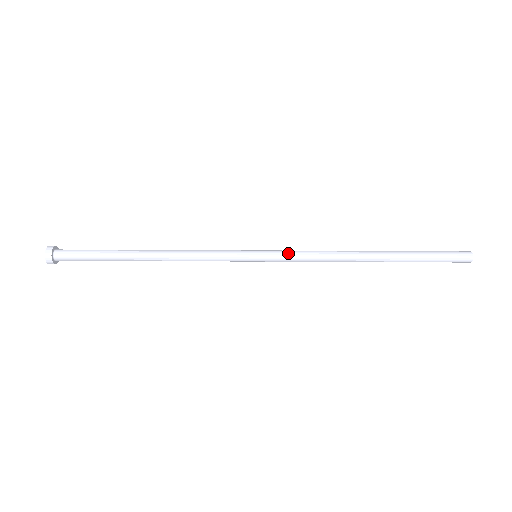
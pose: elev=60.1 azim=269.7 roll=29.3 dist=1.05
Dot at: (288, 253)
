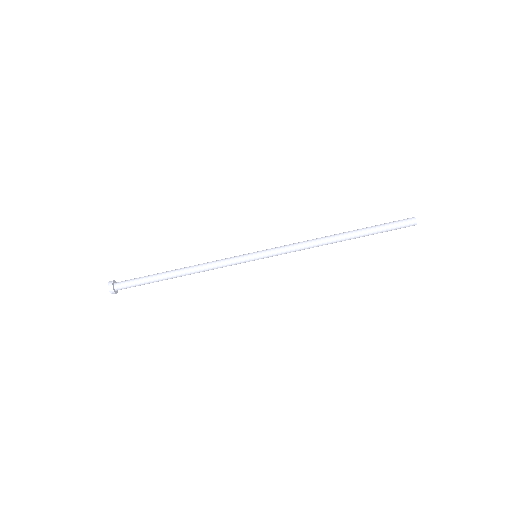
Dot at: (278, 249)
